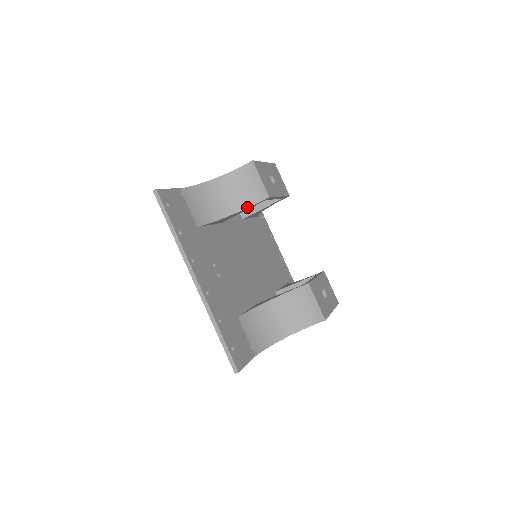
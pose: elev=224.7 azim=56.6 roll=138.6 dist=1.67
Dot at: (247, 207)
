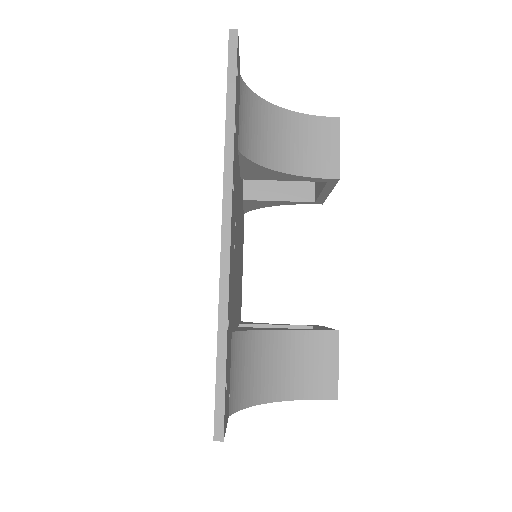
Dot at: (301, 174)
